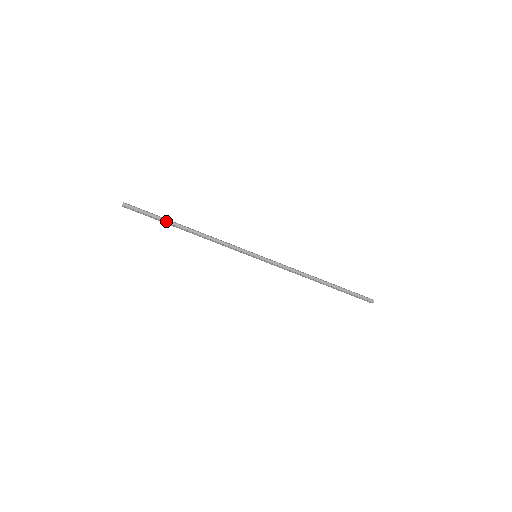
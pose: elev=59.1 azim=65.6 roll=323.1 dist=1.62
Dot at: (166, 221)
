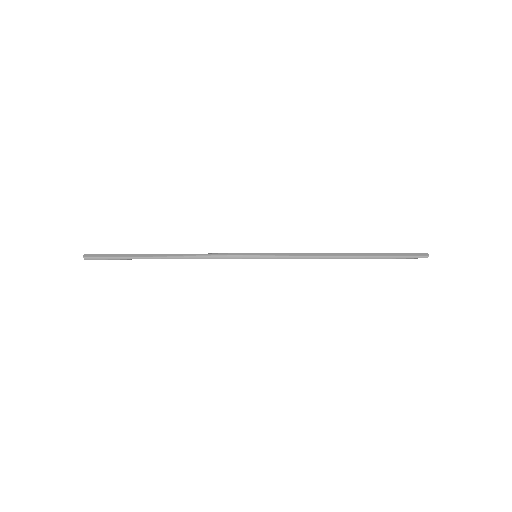
Dot at: (137, 255)
